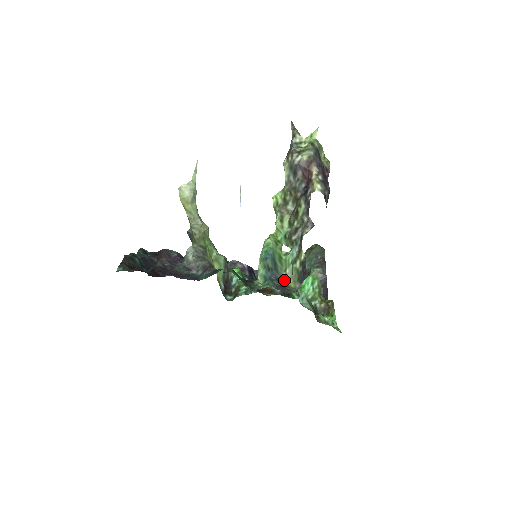
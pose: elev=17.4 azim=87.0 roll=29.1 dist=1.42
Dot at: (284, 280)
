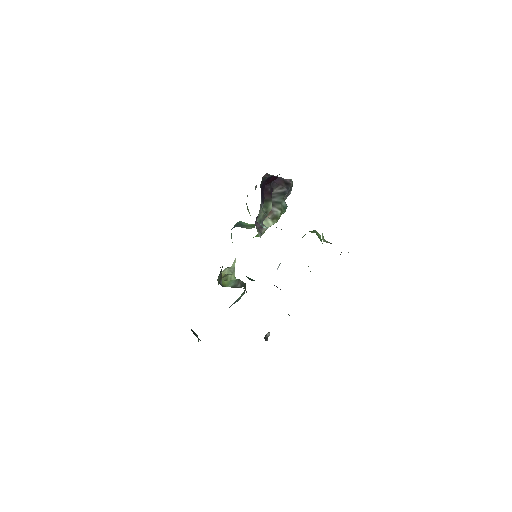
Dot at: (250, 228)
